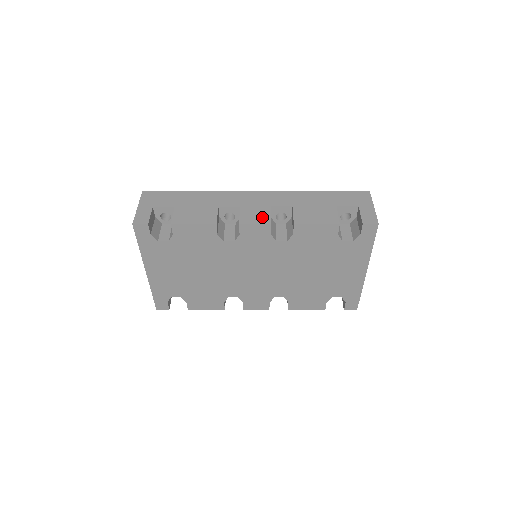
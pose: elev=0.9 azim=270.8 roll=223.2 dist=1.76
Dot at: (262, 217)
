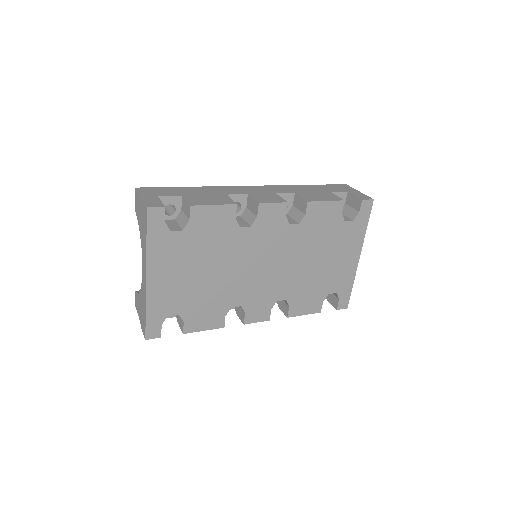
Dot at: (275, 199)
